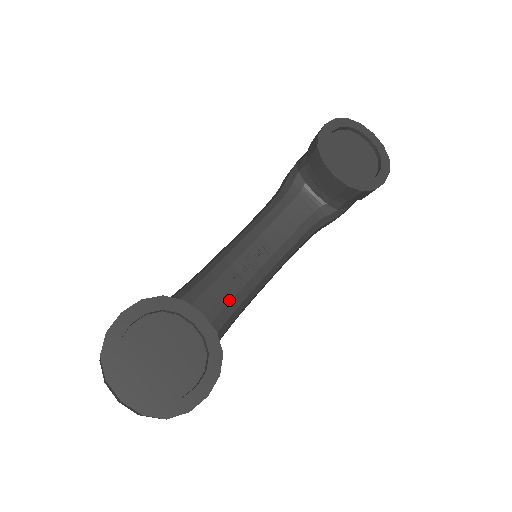
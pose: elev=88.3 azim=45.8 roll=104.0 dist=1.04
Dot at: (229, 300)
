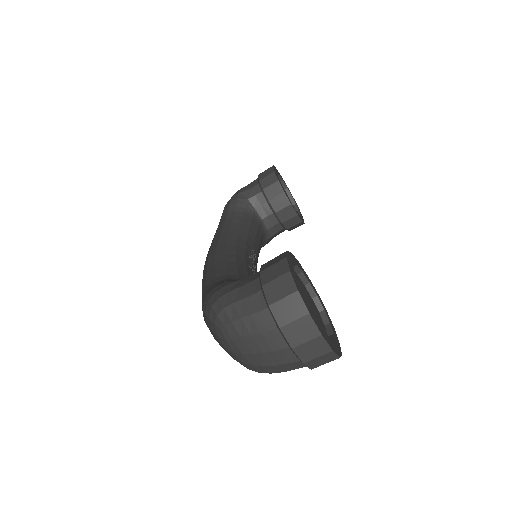
Dot at: occluded
